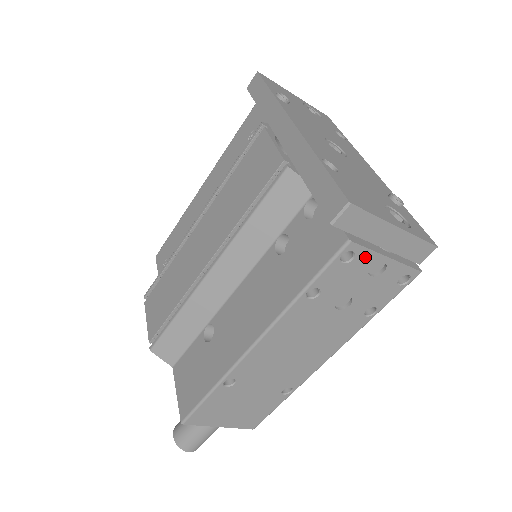
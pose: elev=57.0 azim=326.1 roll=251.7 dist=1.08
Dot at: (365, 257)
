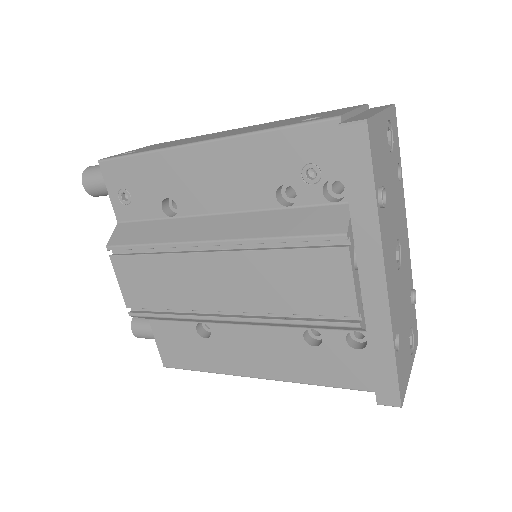
Dot at: occluded
